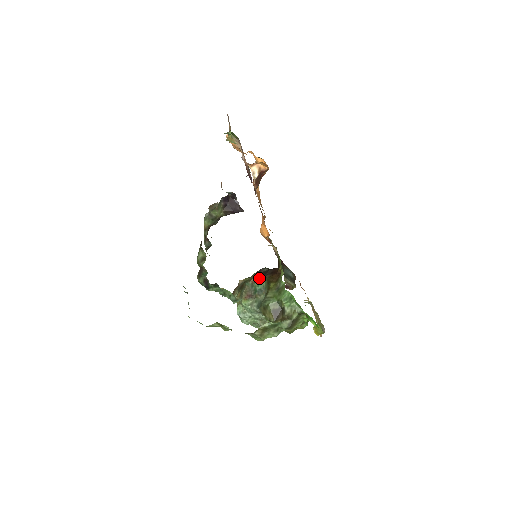
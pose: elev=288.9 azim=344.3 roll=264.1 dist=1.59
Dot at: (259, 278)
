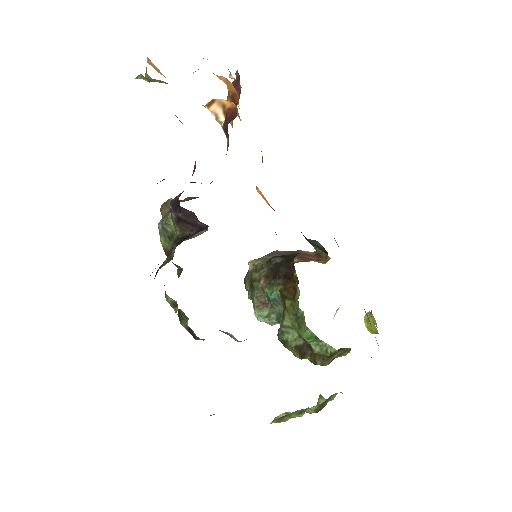
Dot at: (270, 280)
